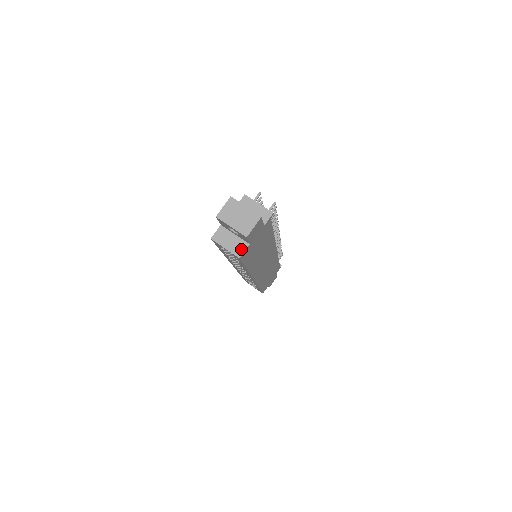
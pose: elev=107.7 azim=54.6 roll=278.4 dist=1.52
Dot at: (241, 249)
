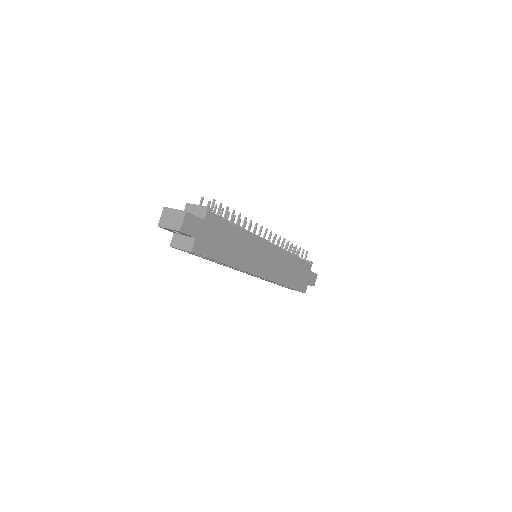
Dot at: (191, 244)
